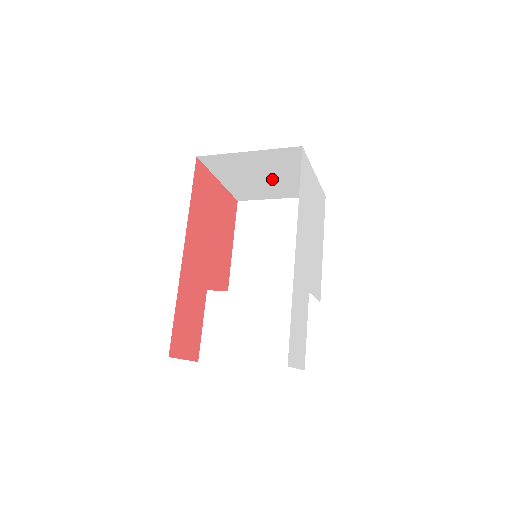
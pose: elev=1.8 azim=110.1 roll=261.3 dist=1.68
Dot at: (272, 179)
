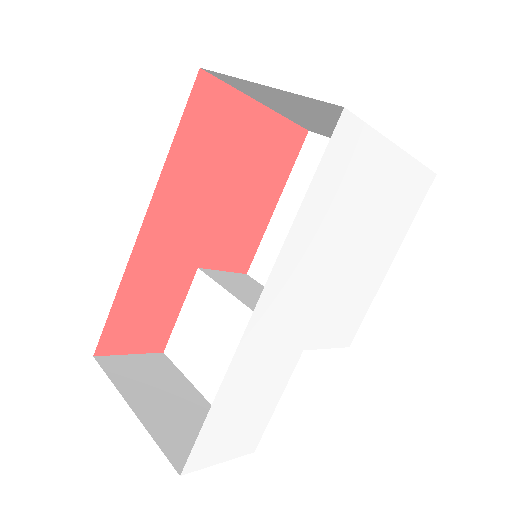
Dot at: (334, 127)
